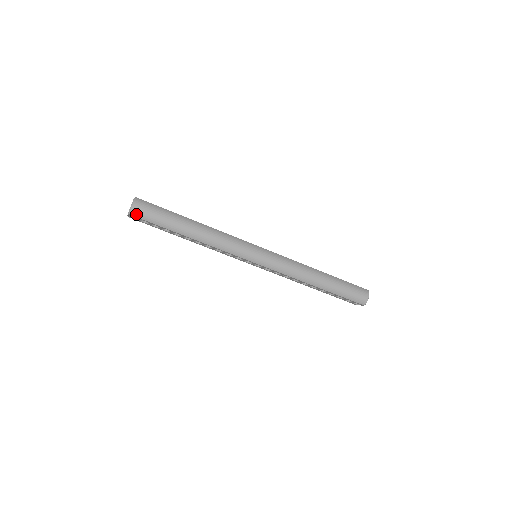
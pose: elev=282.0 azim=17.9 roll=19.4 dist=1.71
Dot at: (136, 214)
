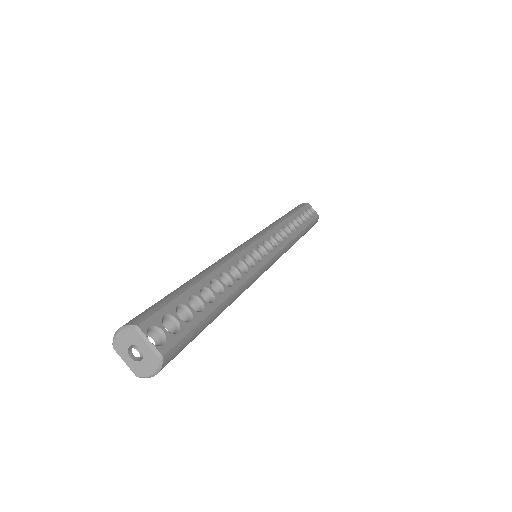
Dot at: occluded
